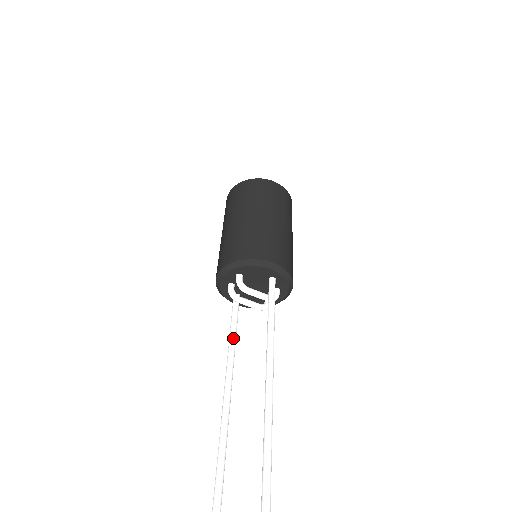
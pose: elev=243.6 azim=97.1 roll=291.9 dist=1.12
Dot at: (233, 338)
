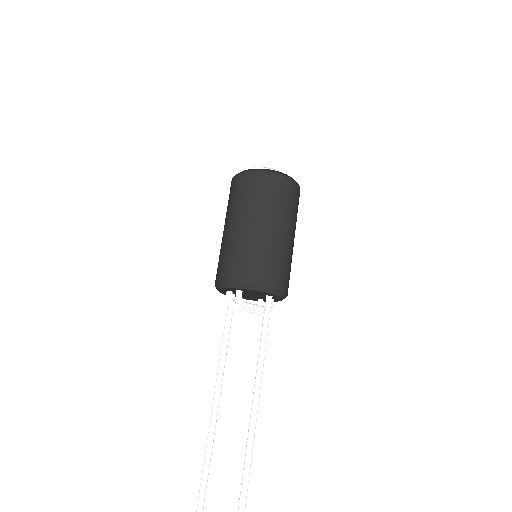
Dot at: (226, 342)
